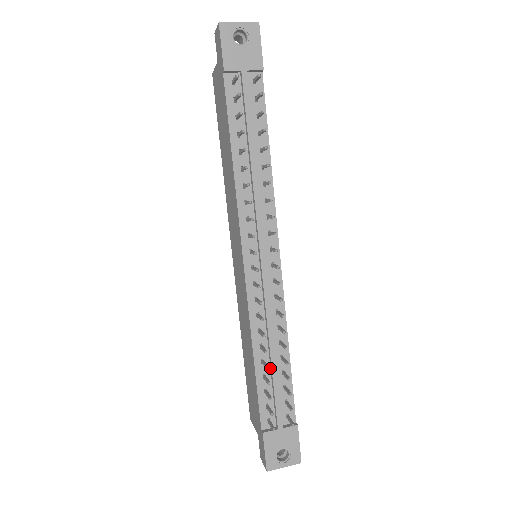
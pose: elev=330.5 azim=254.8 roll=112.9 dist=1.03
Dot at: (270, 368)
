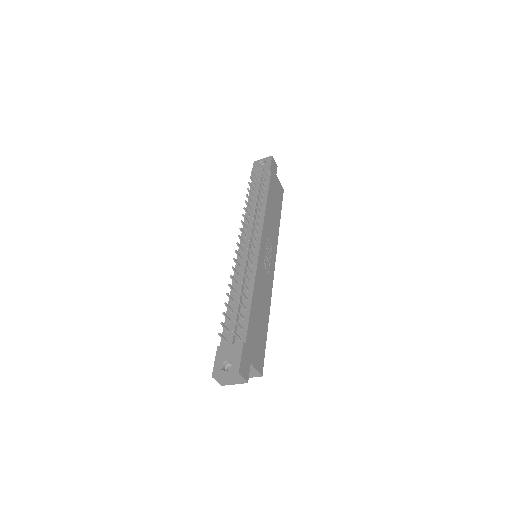
Dot at: (237, 306)
